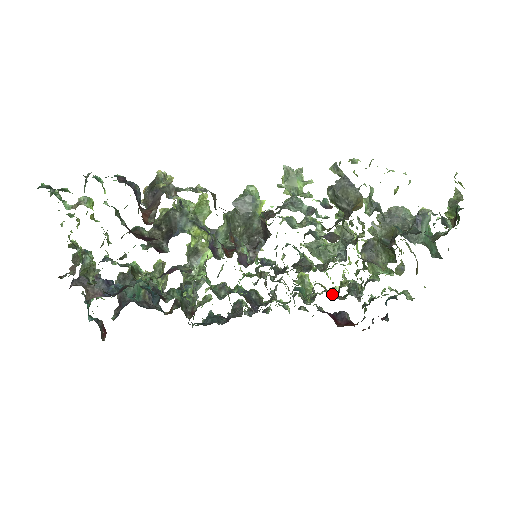
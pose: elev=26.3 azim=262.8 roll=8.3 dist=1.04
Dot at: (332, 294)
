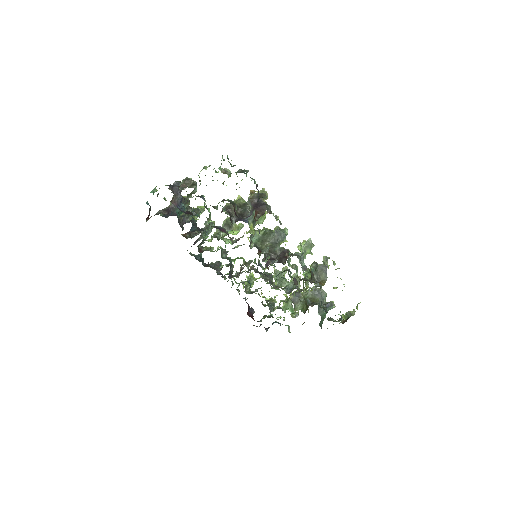
Dot at: occluded
